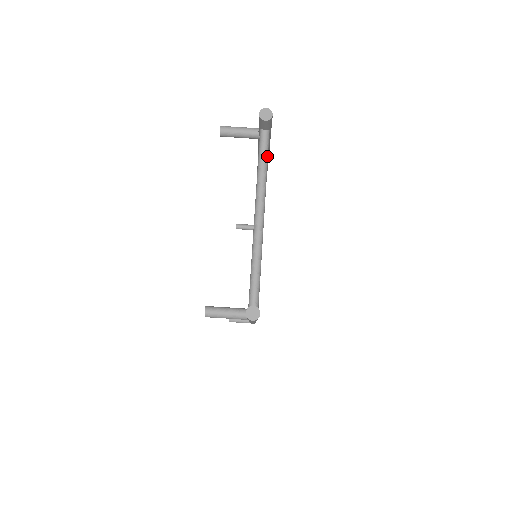
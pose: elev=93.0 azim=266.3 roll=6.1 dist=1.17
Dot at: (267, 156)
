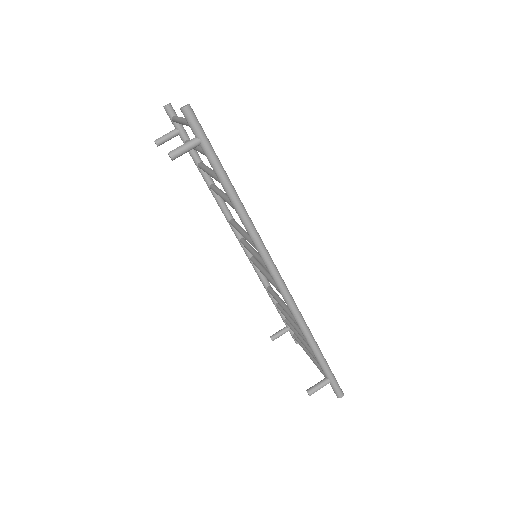
Dot at: occluded
